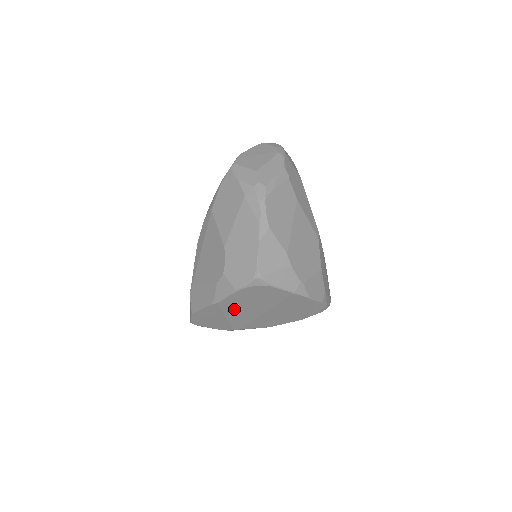
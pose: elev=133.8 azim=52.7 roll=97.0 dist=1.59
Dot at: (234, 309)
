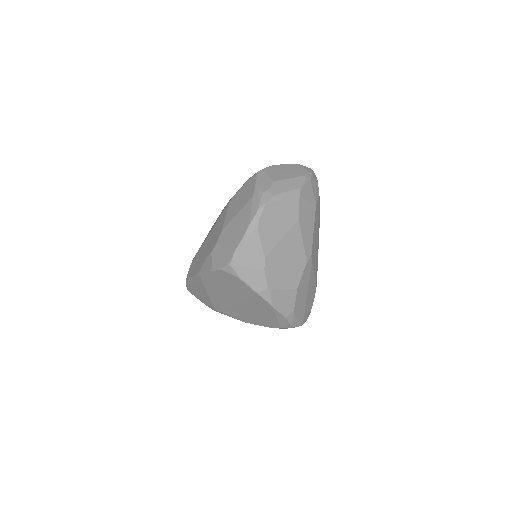
Dot at: (213, 288)
